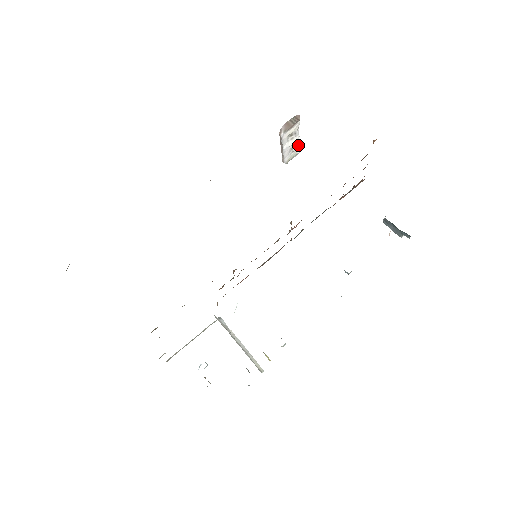
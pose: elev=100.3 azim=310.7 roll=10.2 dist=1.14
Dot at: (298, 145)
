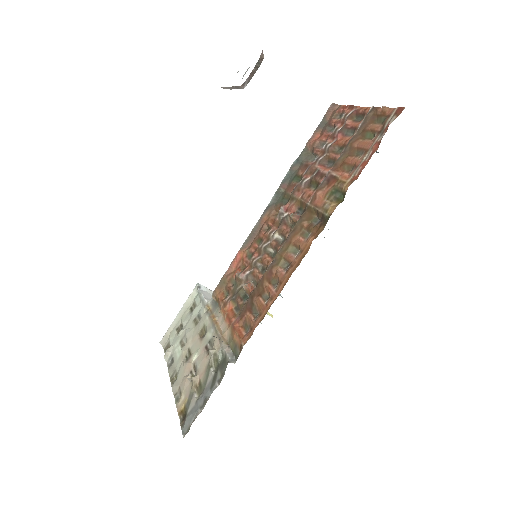
Dot at: occluded
